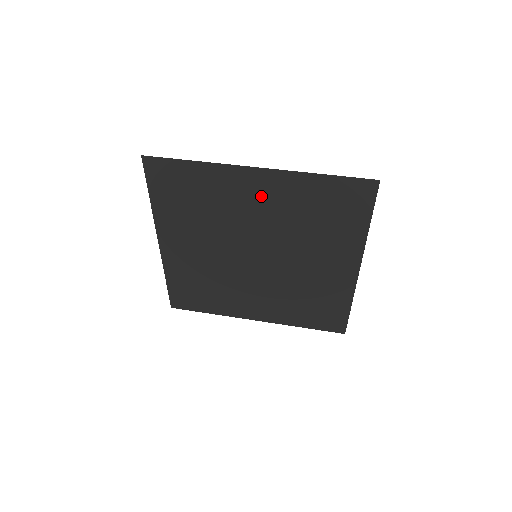
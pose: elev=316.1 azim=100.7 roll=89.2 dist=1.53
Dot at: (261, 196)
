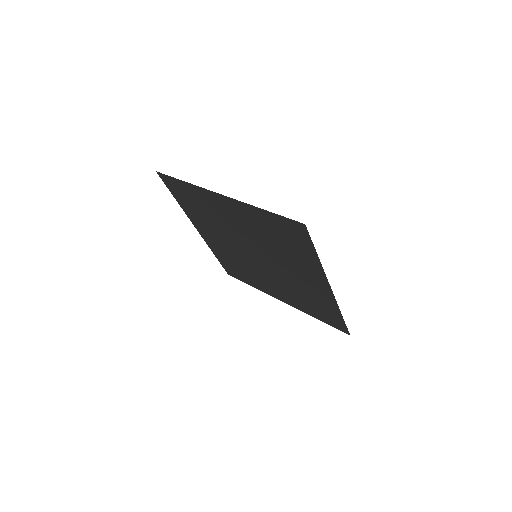
Dot at: (234, 215)
